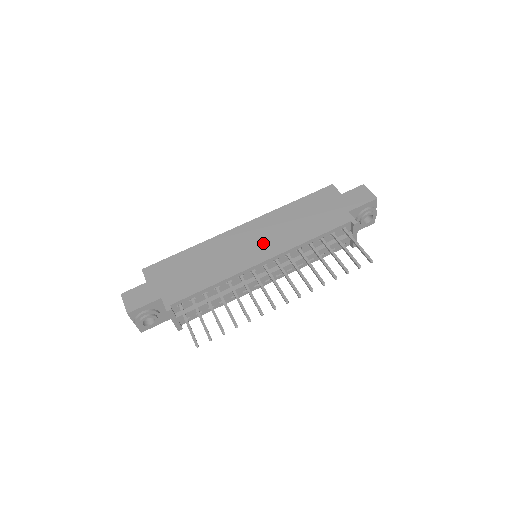
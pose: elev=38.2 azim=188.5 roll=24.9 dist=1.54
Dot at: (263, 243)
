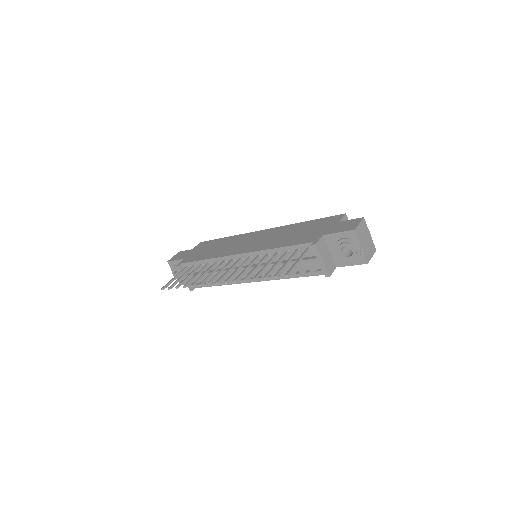
Dot at: (255, 243)
